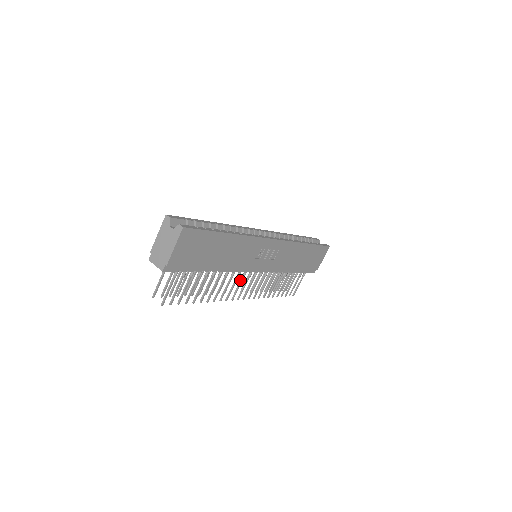
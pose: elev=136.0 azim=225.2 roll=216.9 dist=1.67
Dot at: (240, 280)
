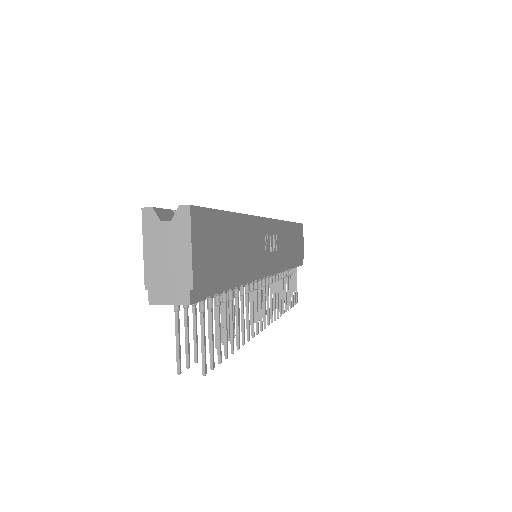
Dot at: occluded
